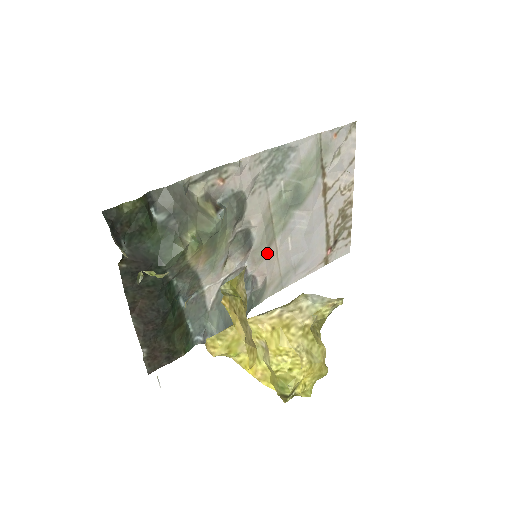
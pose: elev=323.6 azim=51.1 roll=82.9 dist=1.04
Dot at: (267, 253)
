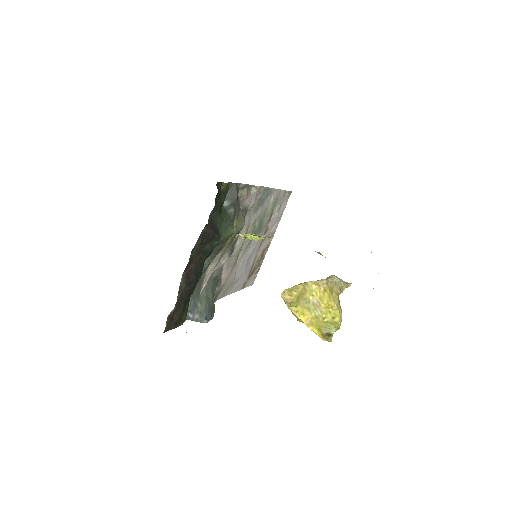
Dot at: (235, 262)
